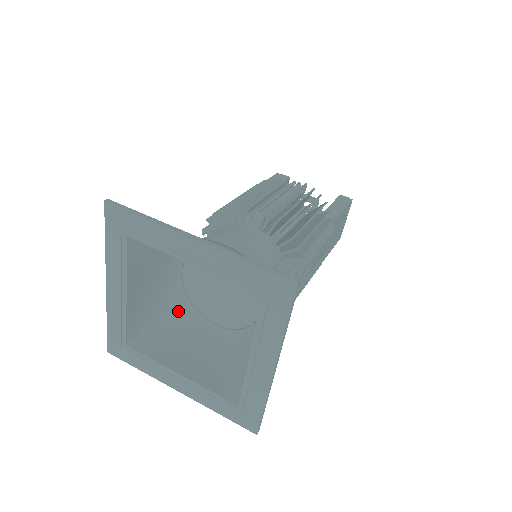
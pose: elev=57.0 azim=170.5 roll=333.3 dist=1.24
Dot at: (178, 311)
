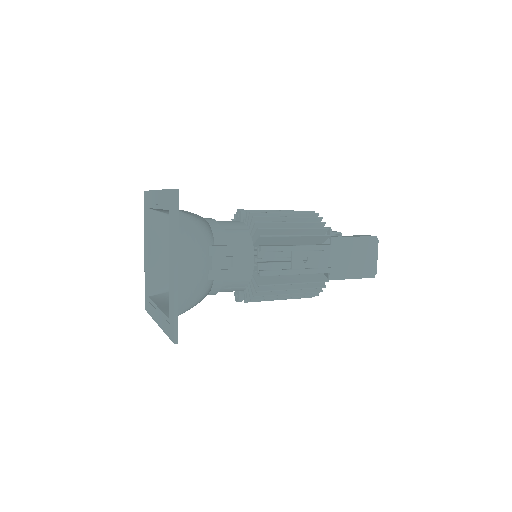
Dot at: occluded
